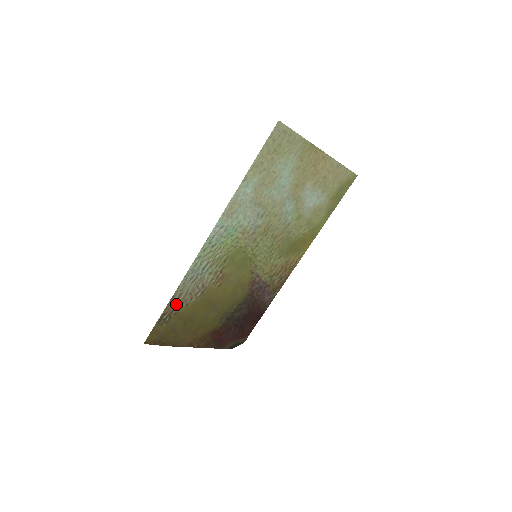
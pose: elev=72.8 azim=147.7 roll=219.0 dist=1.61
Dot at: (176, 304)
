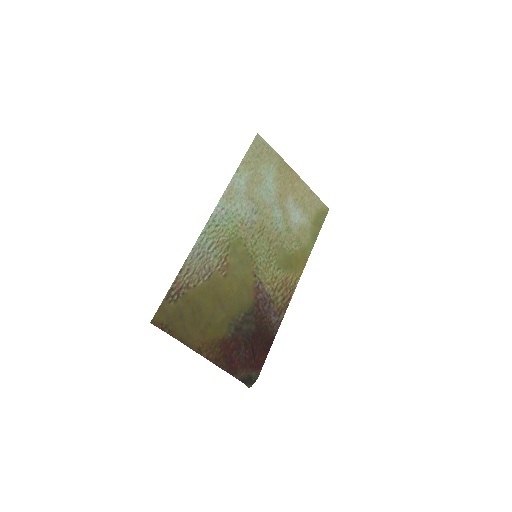
Dot at: (184, 281)
